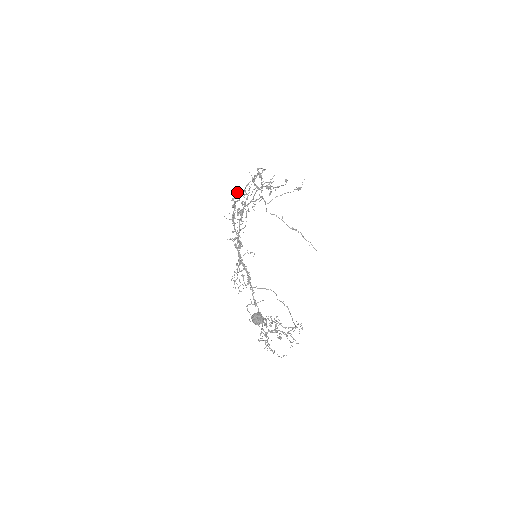
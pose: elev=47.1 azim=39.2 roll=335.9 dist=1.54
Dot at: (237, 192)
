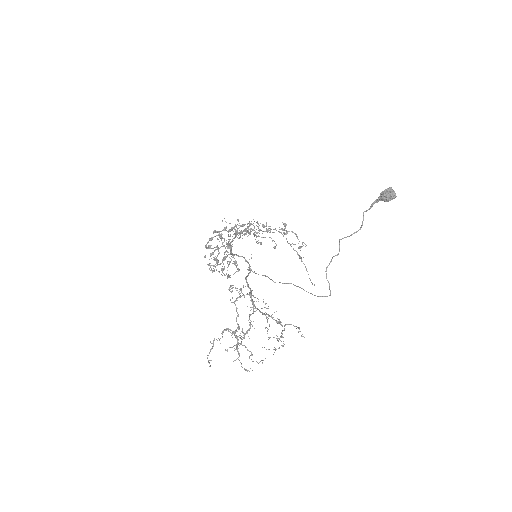
Dot at: (226, 227)
